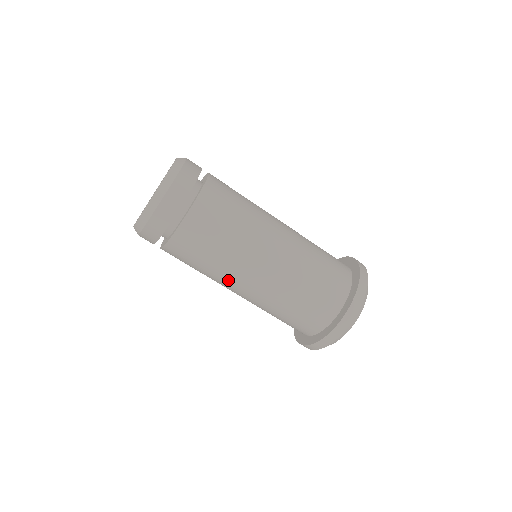
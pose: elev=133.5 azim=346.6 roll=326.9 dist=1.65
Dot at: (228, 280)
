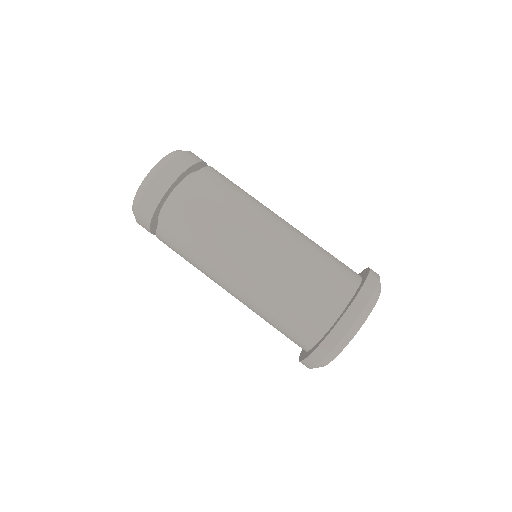
Dot at: (213, 279)
